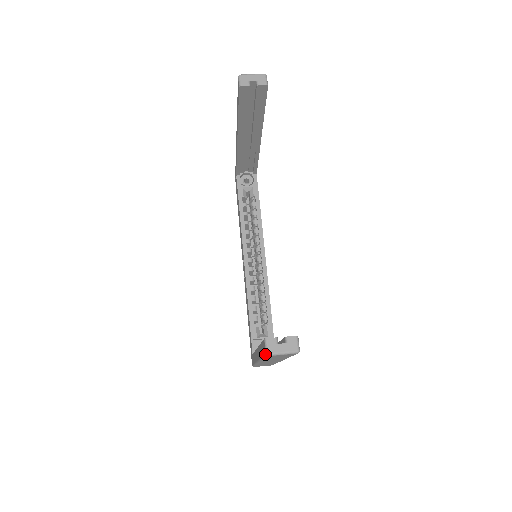
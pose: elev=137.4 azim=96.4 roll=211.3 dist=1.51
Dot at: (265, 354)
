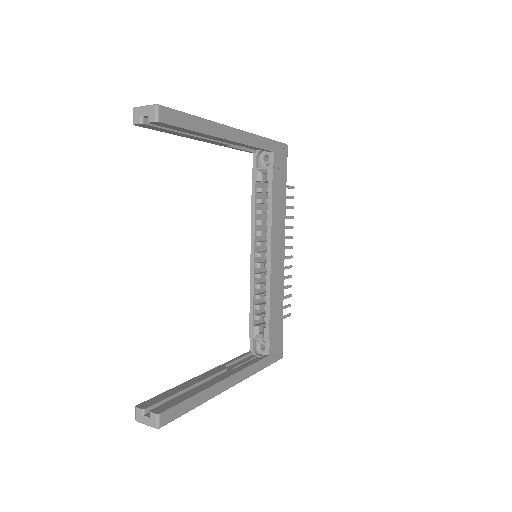
Dot at: (138, 418)
